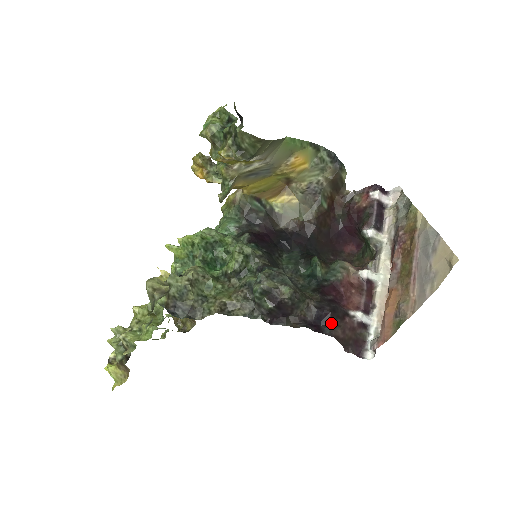
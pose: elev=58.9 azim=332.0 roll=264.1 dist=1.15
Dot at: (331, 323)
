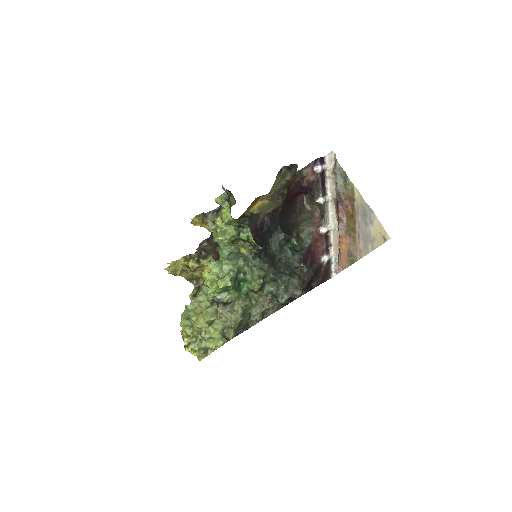
Dot at: (316, 280)
